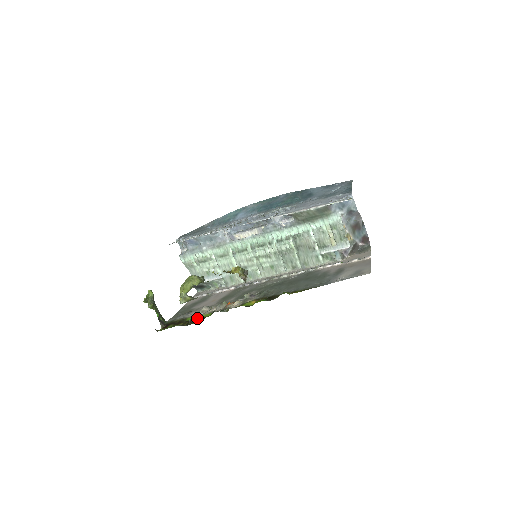
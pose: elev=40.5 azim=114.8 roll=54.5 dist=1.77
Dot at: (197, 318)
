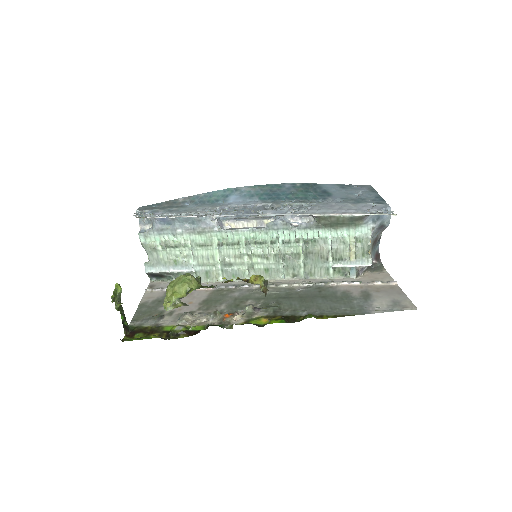
Dot at: (184, 331)
